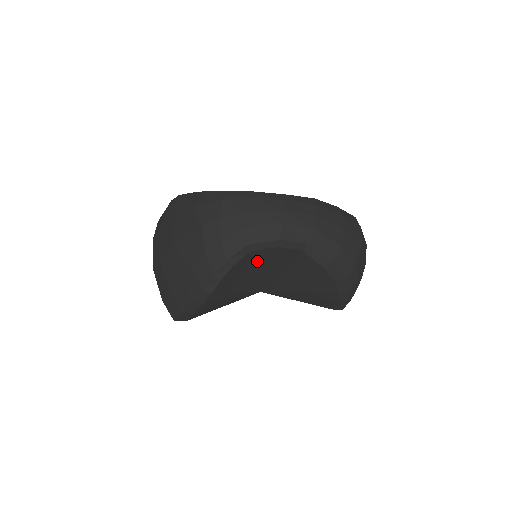
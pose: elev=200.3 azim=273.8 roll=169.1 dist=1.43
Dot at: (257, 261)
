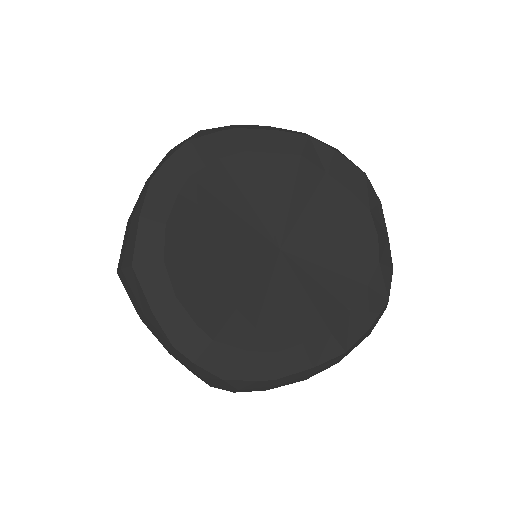
Dot at: occluded
